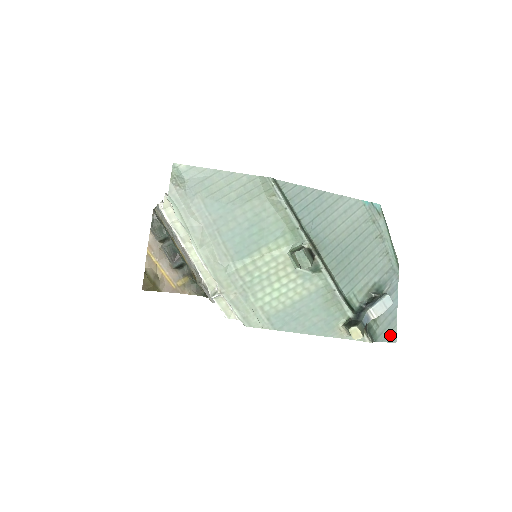
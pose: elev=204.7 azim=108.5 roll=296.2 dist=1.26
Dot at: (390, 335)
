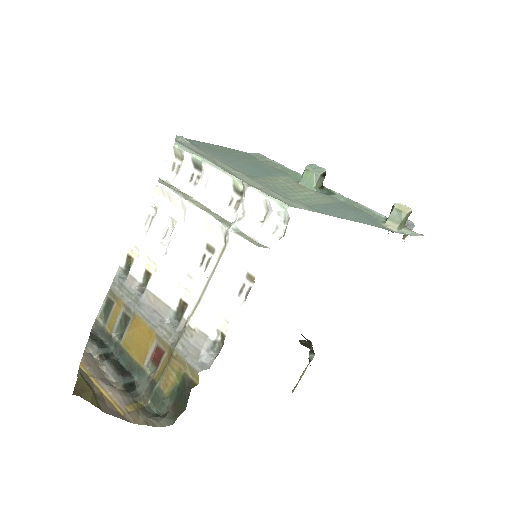
Dot at: occluded
